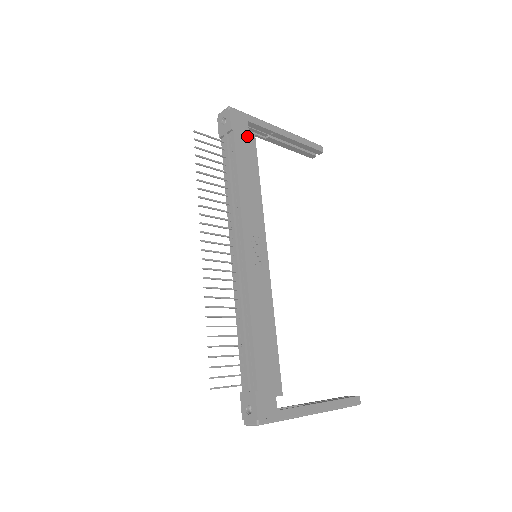
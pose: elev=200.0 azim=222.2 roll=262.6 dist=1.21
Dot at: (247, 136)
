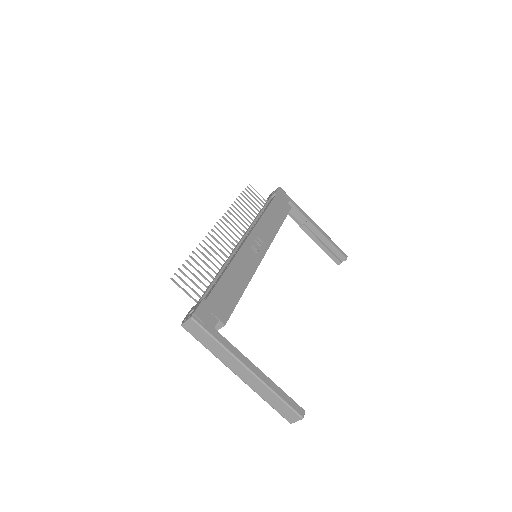
Dot at: (285, 204)
